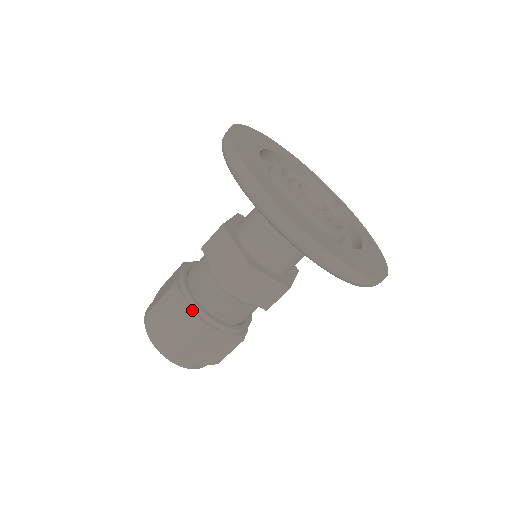
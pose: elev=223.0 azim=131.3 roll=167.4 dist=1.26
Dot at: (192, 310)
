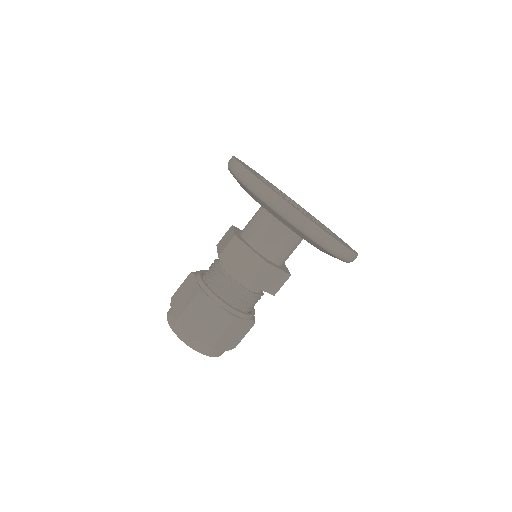
Dot at: (221, 307)
